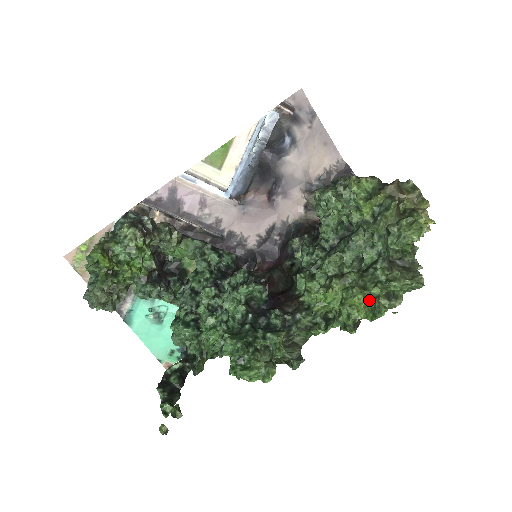
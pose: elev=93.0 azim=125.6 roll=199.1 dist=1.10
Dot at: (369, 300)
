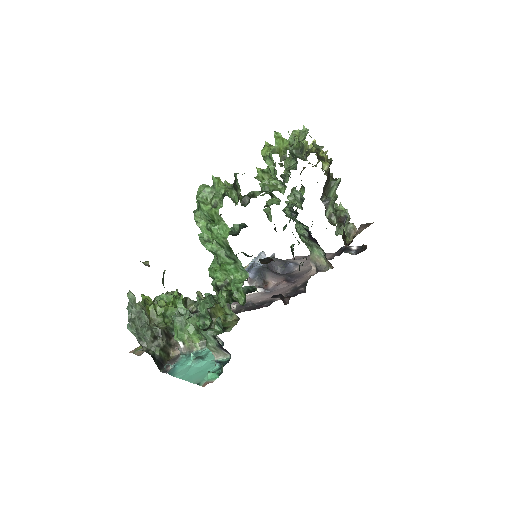
Dot at: occluded
